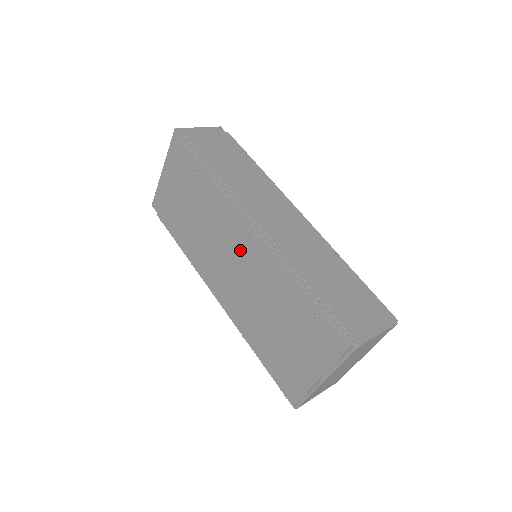
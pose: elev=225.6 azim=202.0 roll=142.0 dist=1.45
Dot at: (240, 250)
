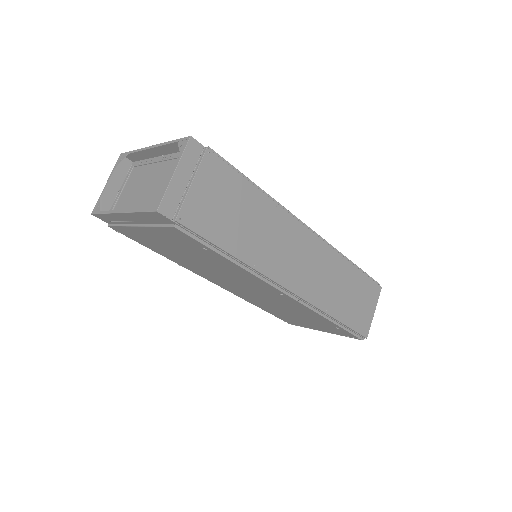
Dot at: (261, 291)
